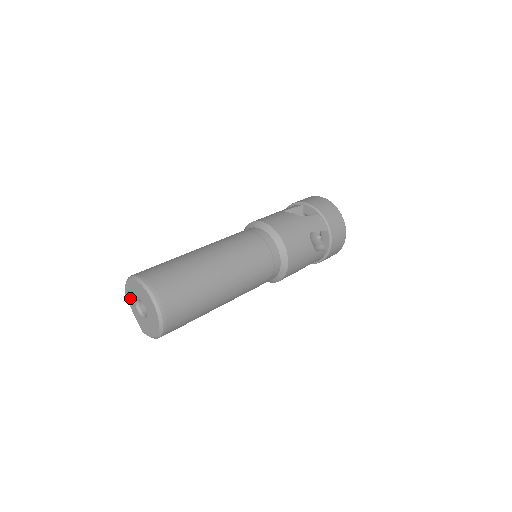
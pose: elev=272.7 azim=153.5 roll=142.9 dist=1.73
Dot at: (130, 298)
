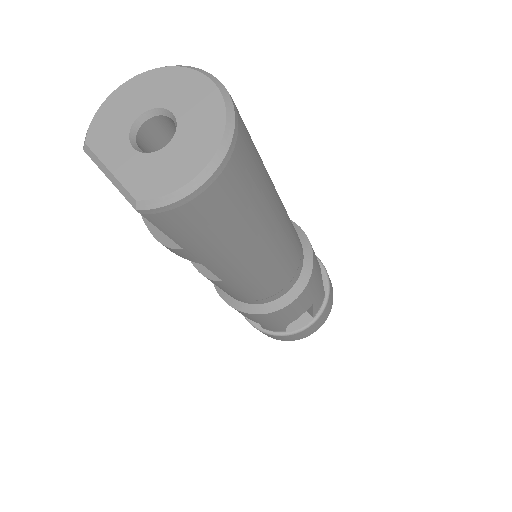
Dot at: (108, 132)
